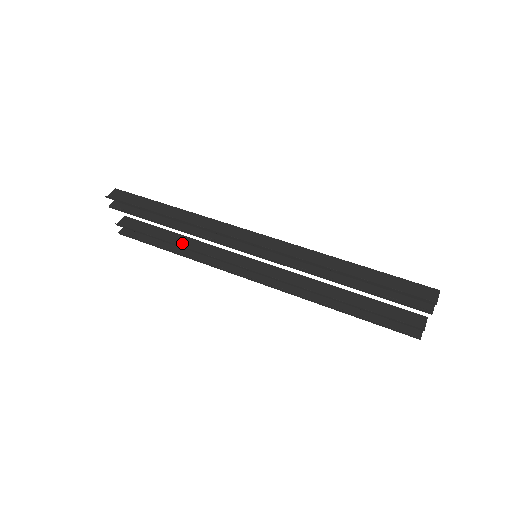
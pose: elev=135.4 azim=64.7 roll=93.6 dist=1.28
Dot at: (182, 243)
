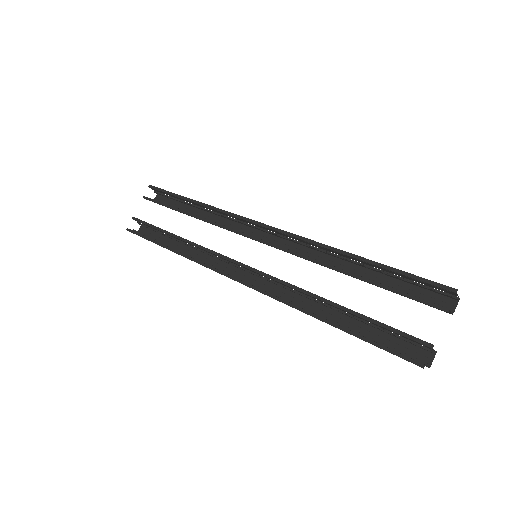
Dot at: occluded
